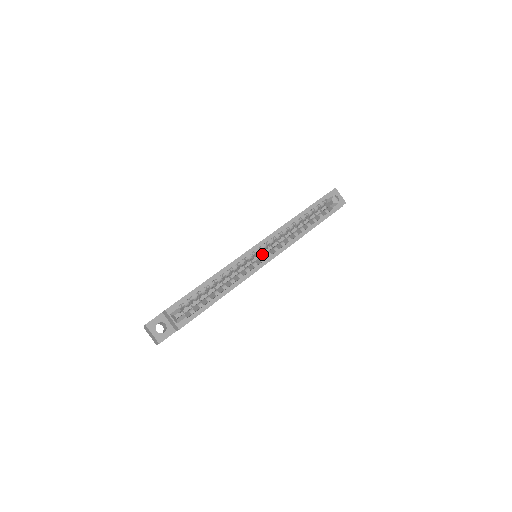
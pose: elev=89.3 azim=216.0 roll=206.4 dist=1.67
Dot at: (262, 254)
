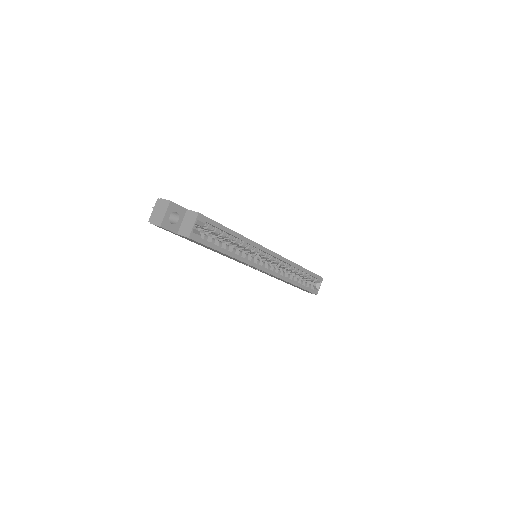
Dot at: occluded
